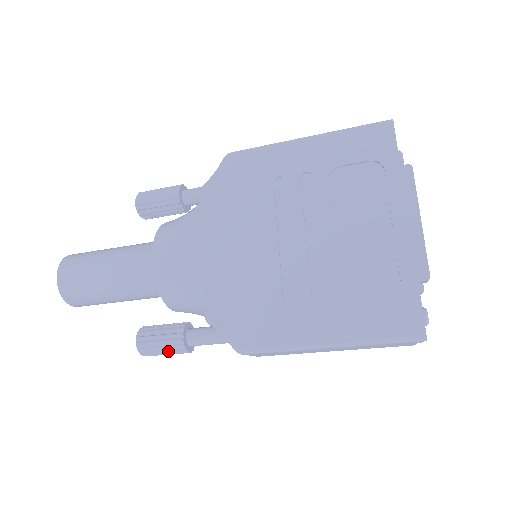
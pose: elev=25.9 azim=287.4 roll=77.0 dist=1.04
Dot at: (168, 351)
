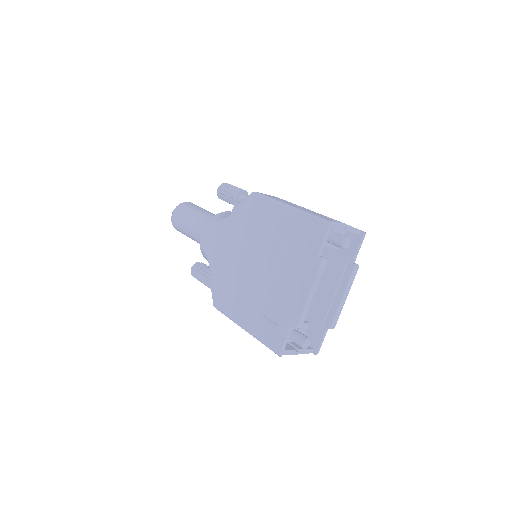
Dot at: (201, 282)
